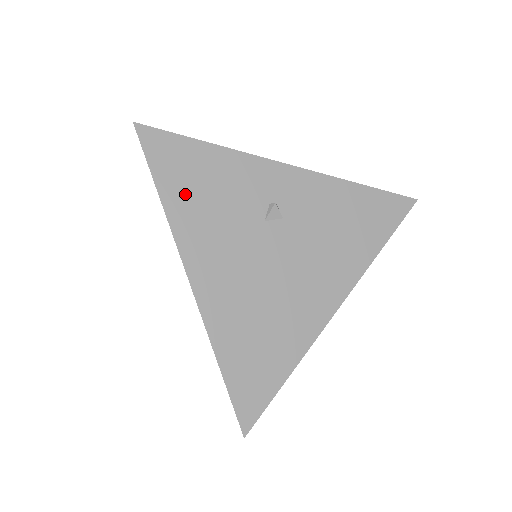
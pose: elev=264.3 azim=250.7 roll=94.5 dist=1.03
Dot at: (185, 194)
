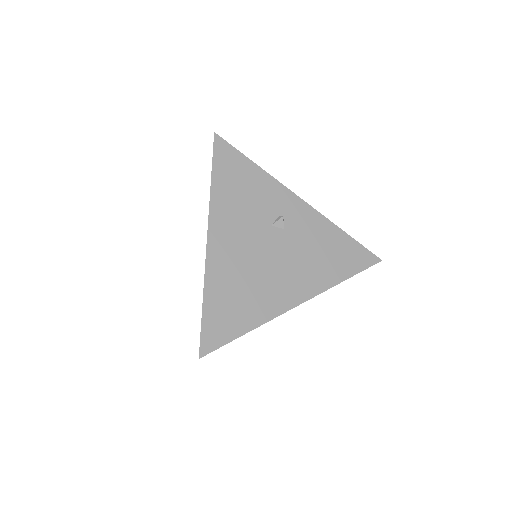
Dot at: (228, 186)
